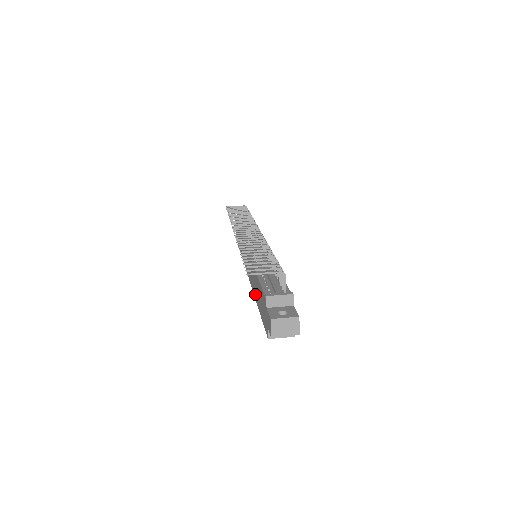
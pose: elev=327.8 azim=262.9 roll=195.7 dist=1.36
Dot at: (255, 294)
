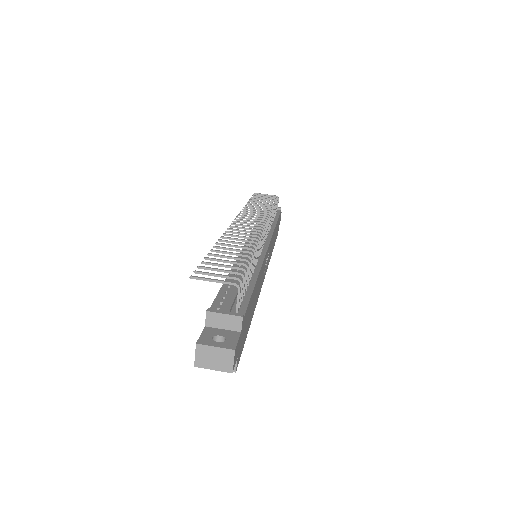
Dot at: occluded
